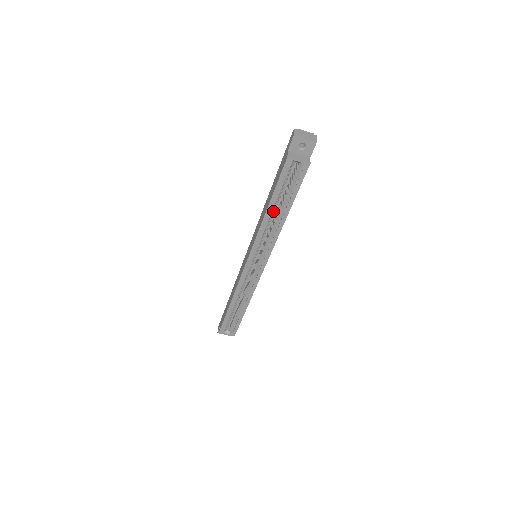
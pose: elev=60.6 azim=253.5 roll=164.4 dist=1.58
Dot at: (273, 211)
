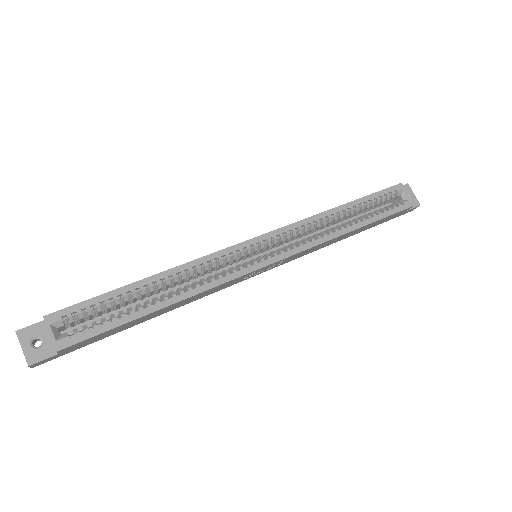
Dot at: (341, 216)
